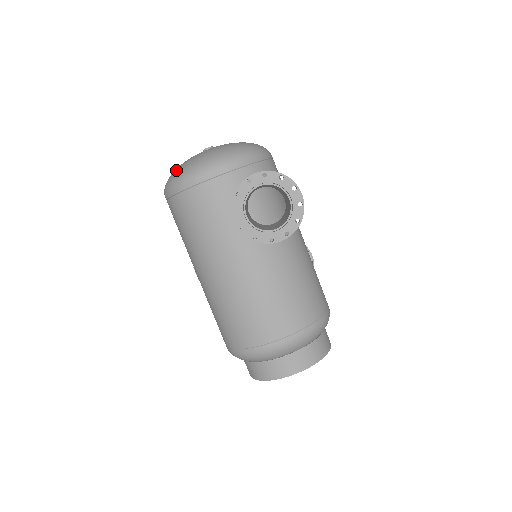
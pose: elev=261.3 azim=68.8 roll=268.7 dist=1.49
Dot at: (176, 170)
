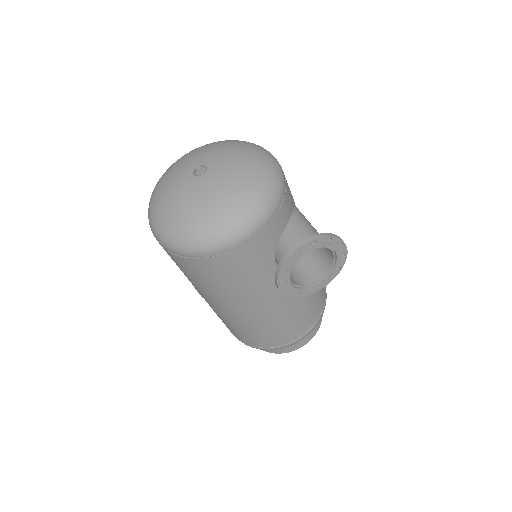
Dot at: (180, 225)
